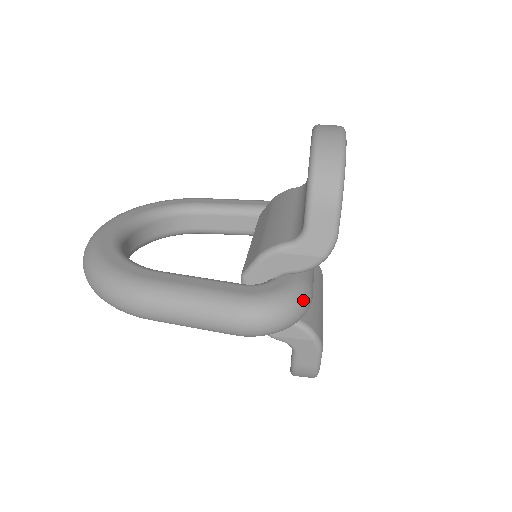
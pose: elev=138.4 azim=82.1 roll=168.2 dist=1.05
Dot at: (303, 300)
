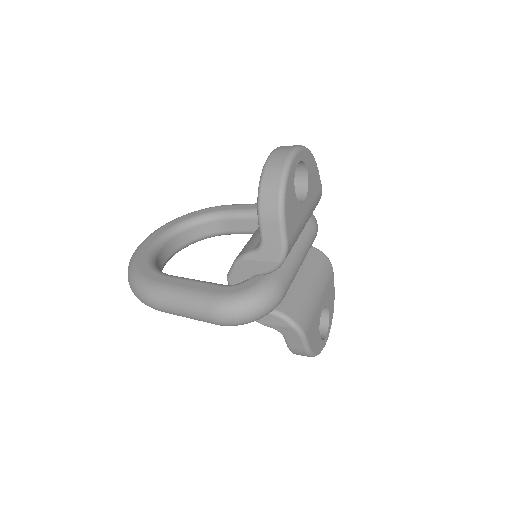
Dot at: (268, 297)
